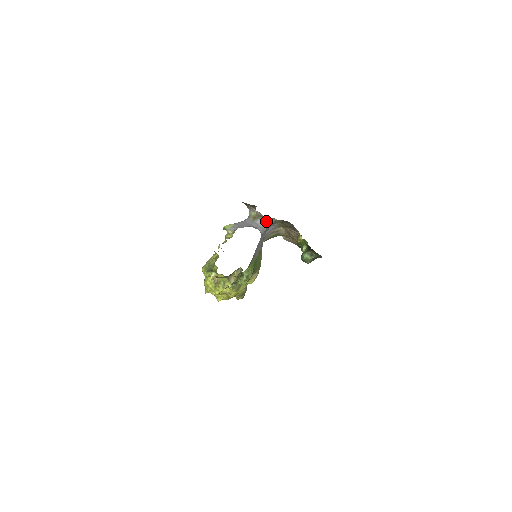
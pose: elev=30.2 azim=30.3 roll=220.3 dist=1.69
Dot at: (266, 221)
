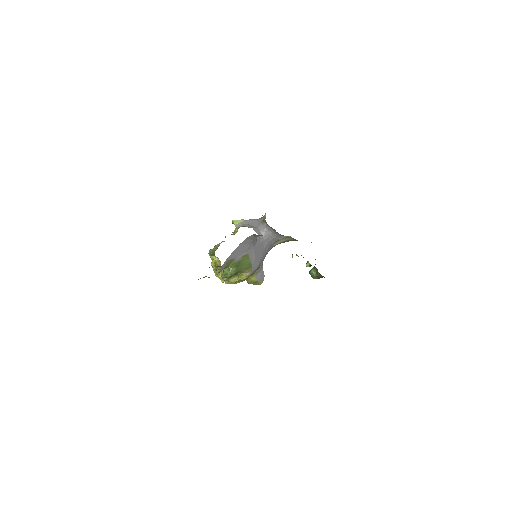
Dot at: (270, 227)
